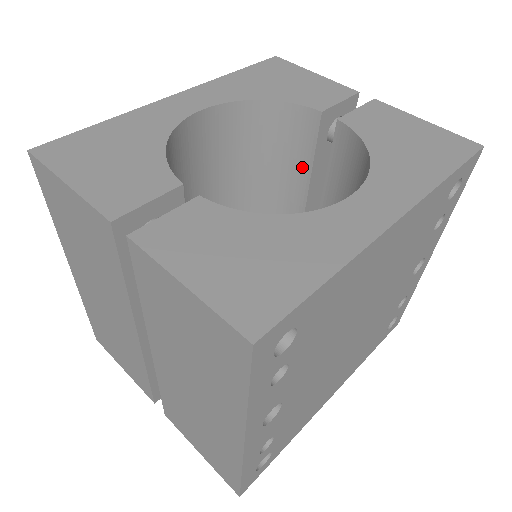
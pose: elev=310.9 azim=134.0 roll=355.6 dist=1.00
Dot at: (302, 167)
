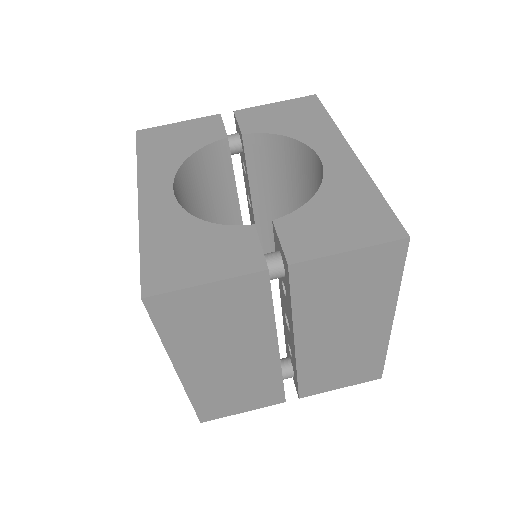
Dot at: (227, 183)
